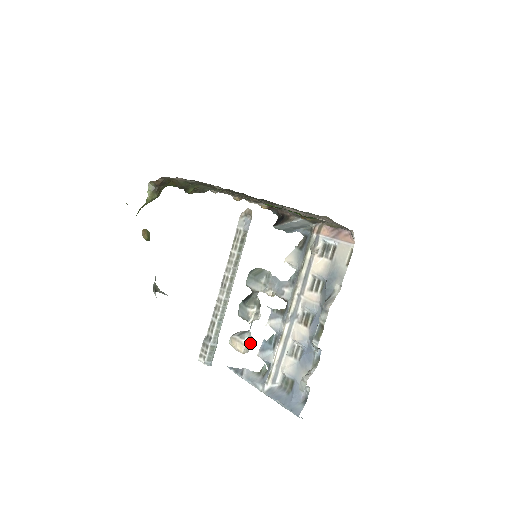
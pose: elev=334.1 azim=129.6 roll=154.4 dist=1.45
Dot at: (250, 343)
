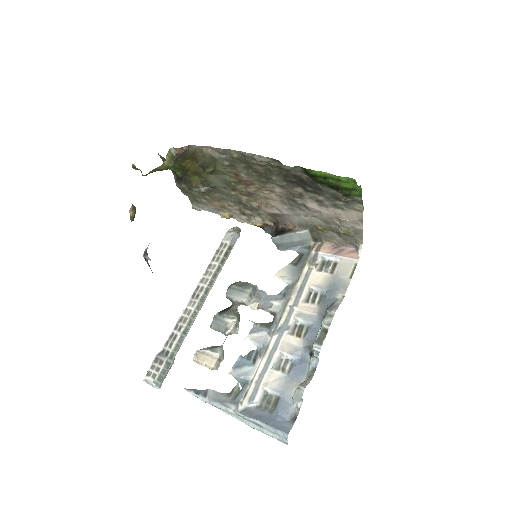
Dot at: (222, 359)
